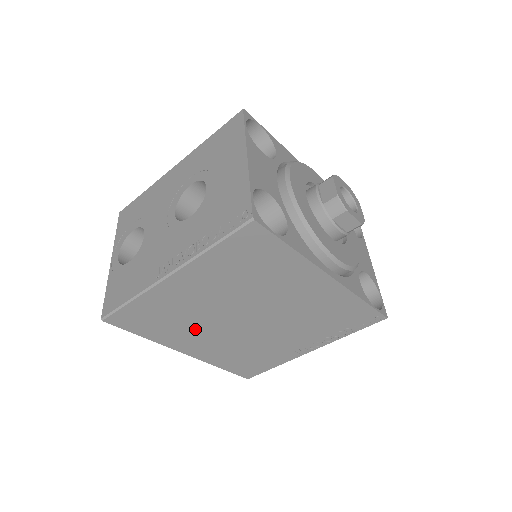
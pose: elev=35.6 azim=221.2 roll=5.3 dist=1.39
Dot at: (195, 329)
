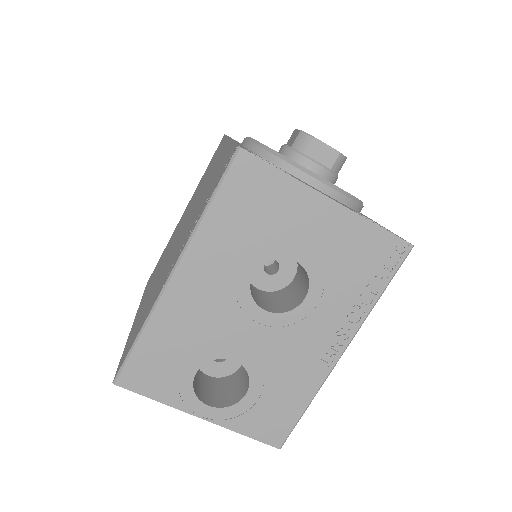
Dot at: occluded
